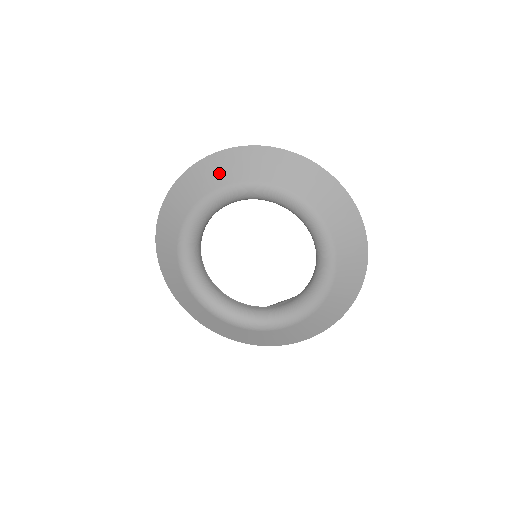
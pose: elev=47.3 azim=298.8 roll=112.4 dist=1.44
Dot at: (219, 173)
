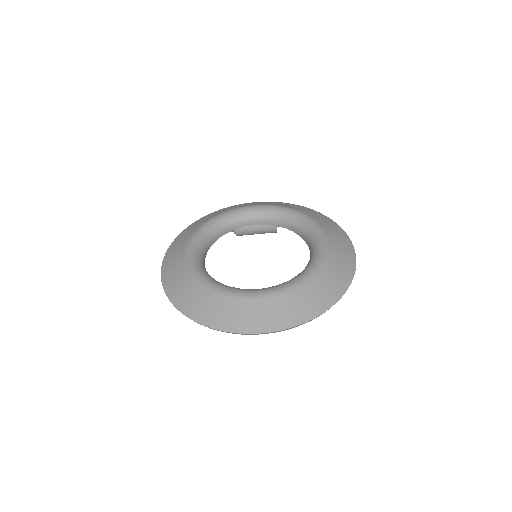
Dot at: (260, 203)
